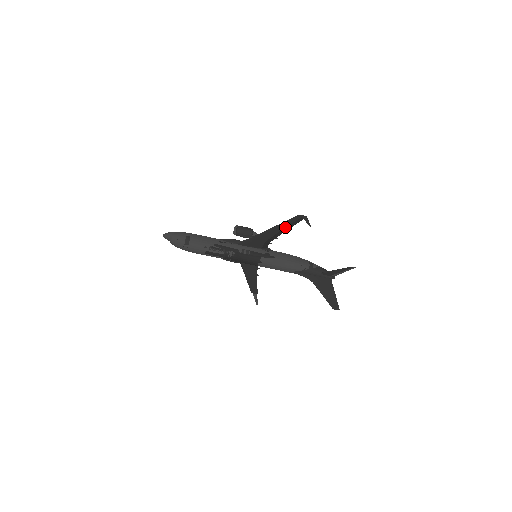
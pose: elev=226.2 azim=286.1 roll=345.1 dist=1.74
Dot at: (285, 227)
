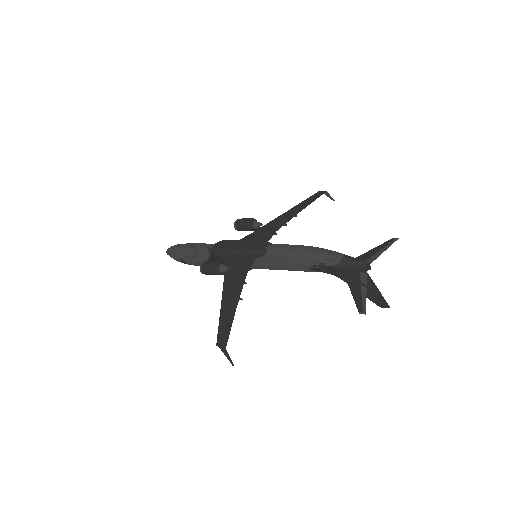
Dot at: (229, 313)
